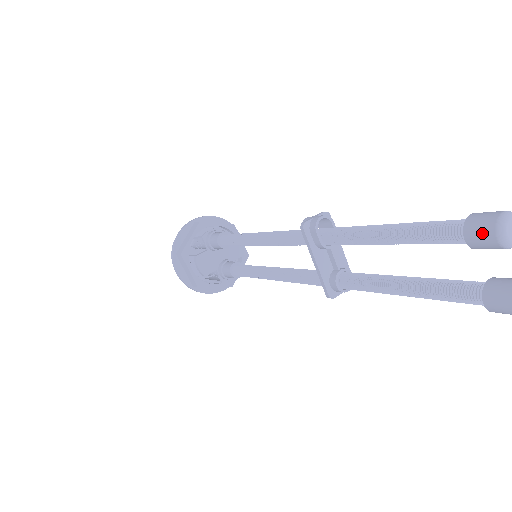
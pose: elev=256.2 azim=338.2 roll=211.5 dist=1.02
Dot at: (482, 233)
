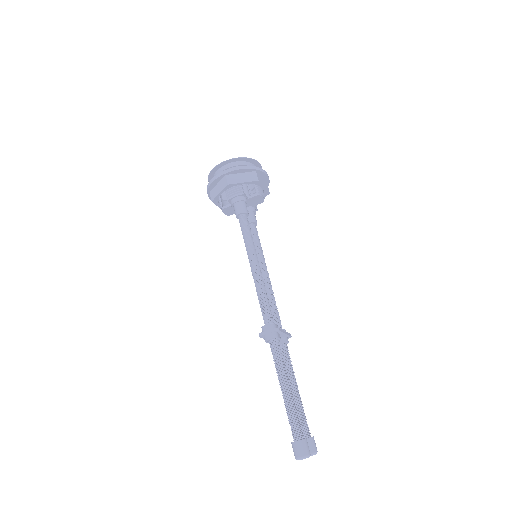
Dot at: occluded
